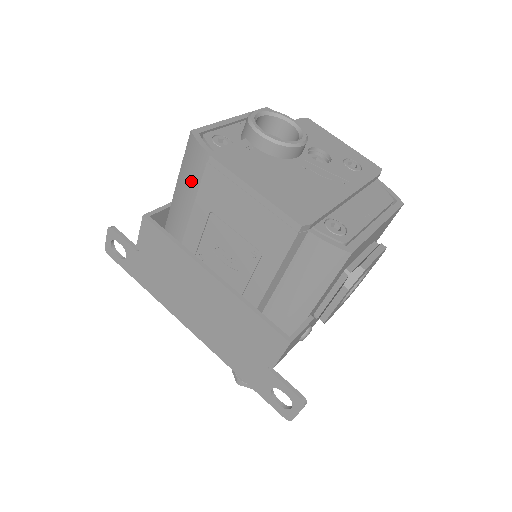
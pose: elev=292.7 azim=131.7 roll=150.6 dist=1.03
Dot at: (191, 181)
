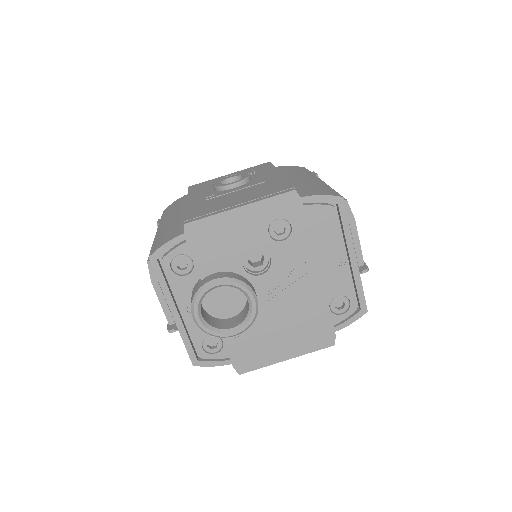
Dot at: occluded
